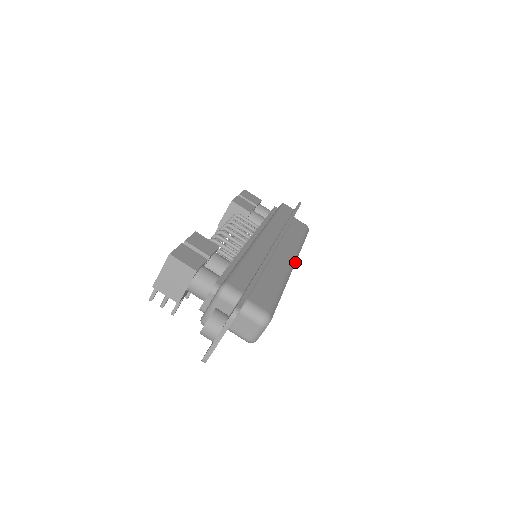
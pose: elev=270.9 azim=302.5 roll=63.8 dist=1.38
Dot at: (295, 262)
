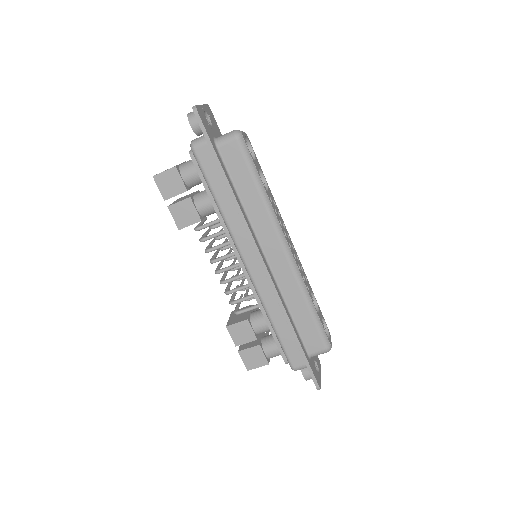
Dot at: (287, 243)
